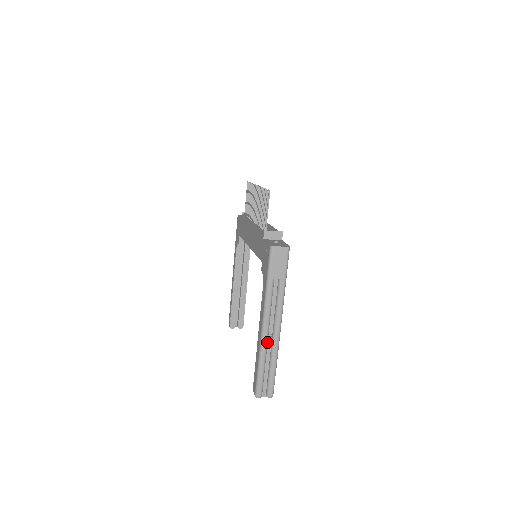
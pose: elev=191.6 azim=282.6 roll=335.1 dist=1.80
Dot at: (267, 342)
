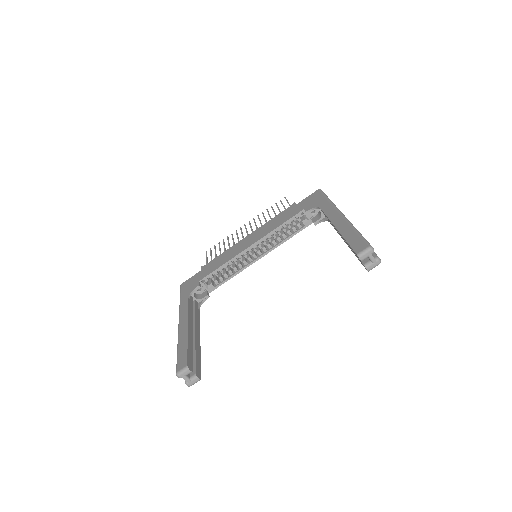
Dot at: occluded
